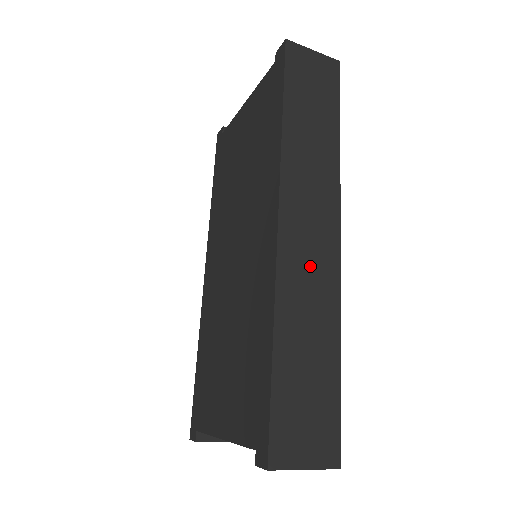
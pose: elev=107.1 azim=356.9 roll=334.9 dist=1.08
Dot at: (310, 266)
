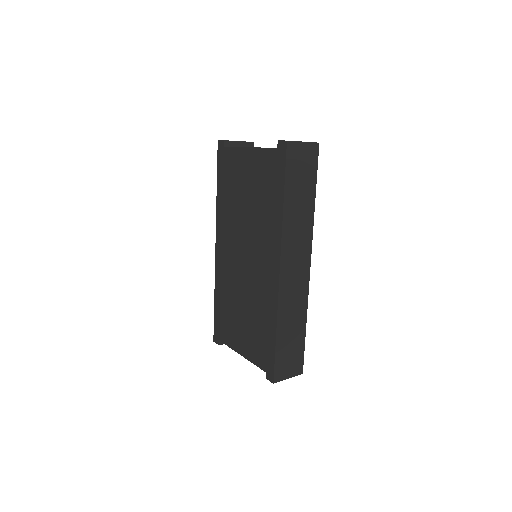
Dot at: (294, 288)
